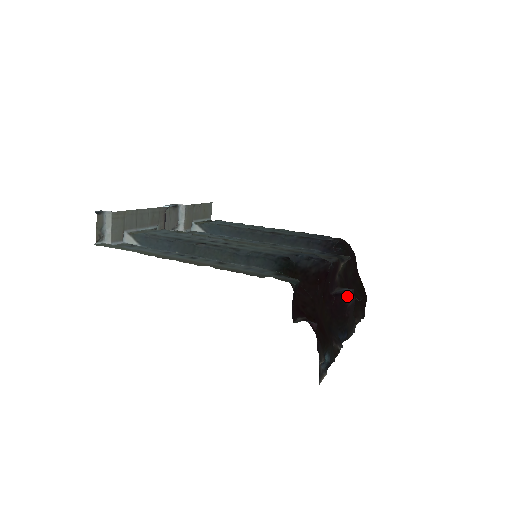
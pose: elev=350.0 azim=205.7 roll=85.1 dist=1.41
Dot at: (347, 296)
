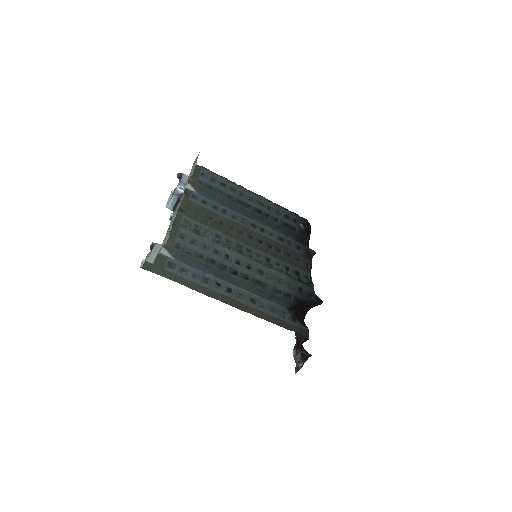
Dot at: occluded
